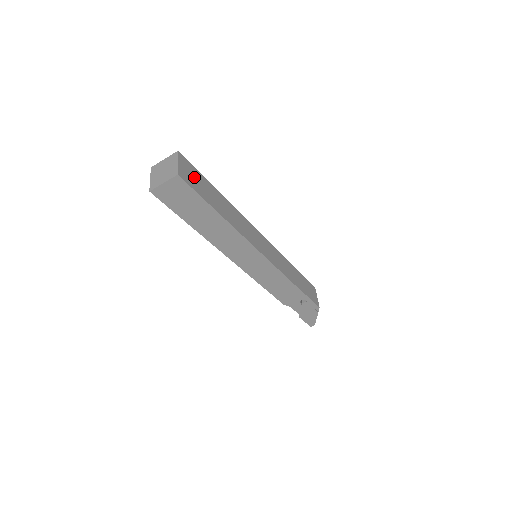
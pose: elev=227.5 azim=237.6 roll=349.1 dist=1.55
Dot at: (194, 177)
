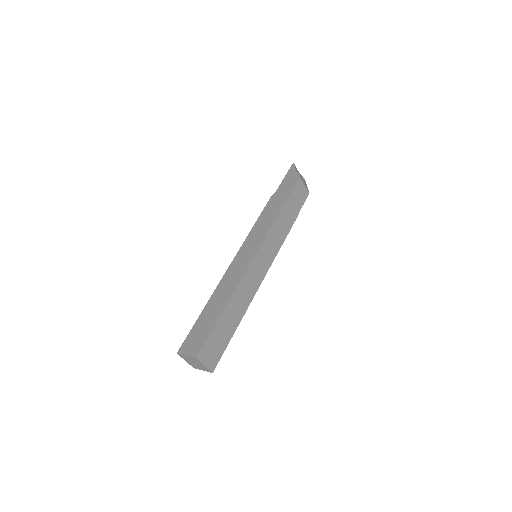
Dot at: (214, 347)
